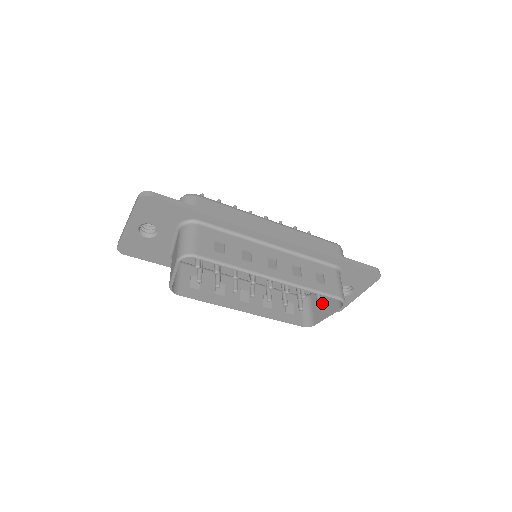
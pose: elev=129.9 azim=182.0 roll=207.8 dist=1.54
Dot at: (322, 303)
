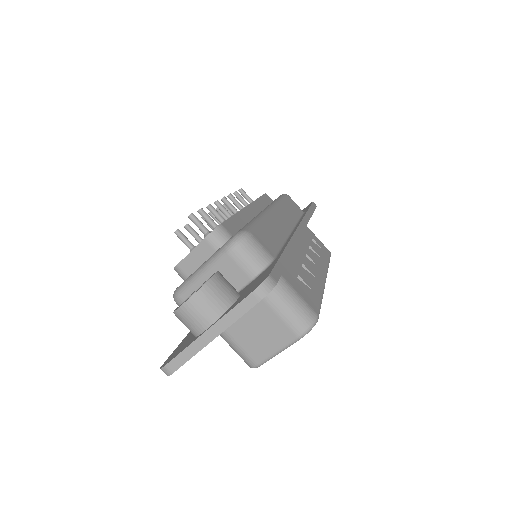
Dot at: occluded
